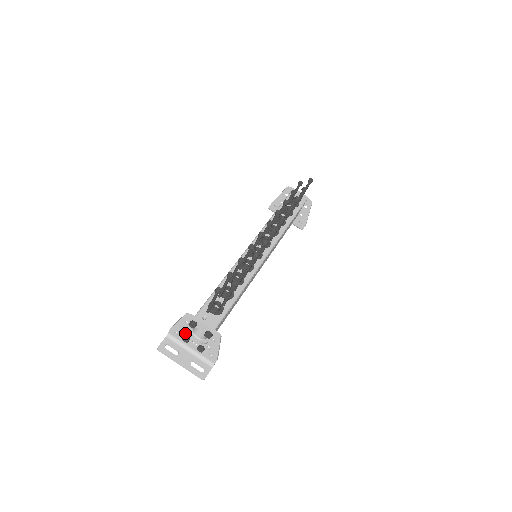
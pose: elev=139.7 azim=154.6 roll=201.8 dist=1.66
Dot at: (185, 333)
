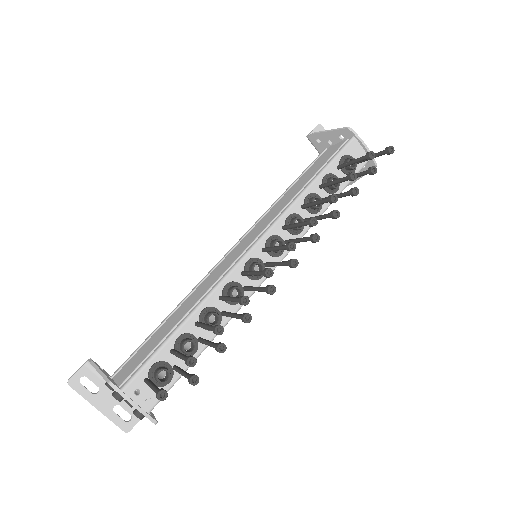
Dot at: occluded
